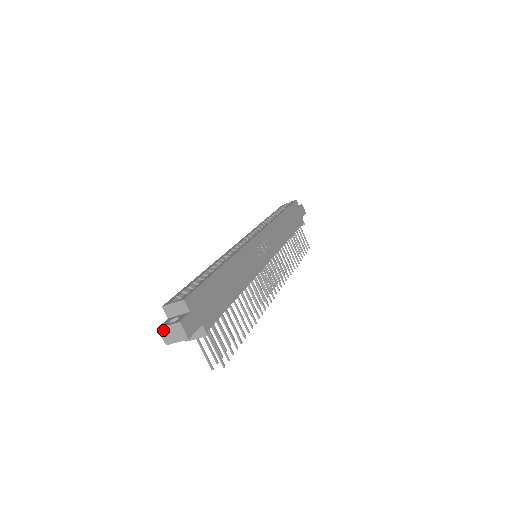
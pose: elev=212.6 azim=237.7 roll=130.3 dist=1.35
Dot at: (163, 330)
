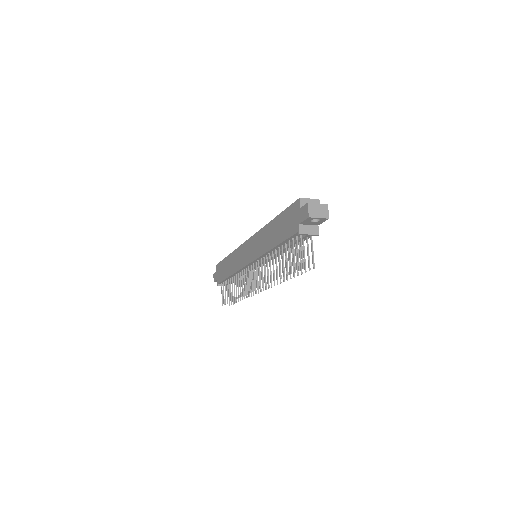
Dot at: (312, 205)
